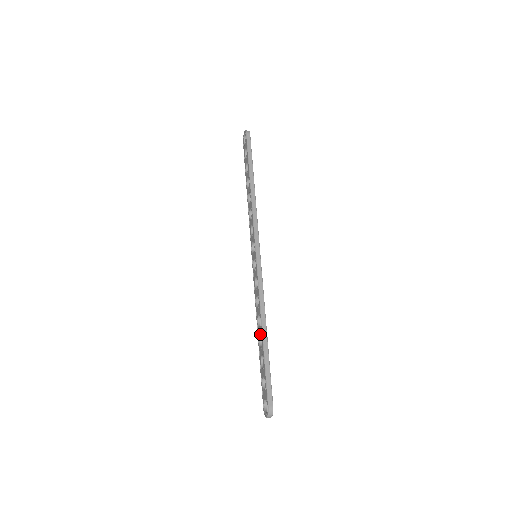
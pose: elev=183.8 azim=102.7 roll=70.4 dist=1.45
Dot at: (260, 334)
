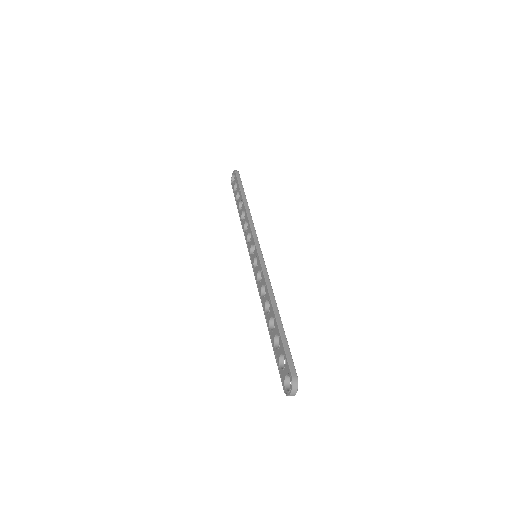
Dot at: (271, 316)
